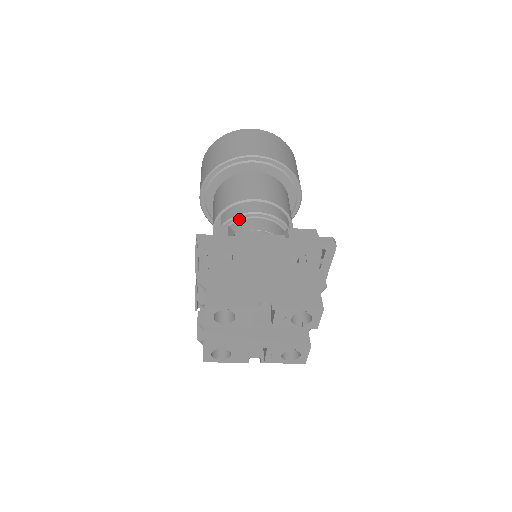
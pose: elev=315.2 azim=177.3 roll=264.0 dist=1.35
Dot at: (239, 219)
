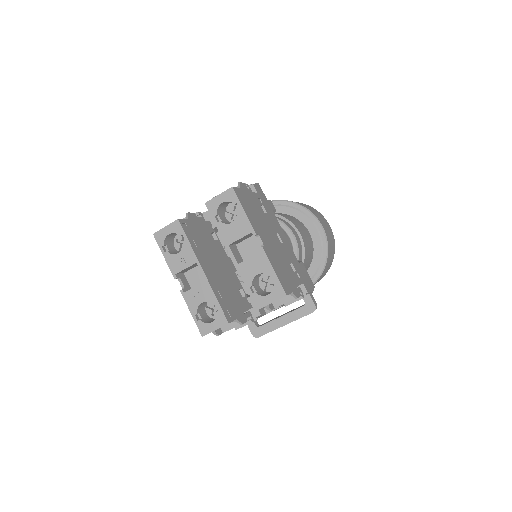
Dot at: occluded
